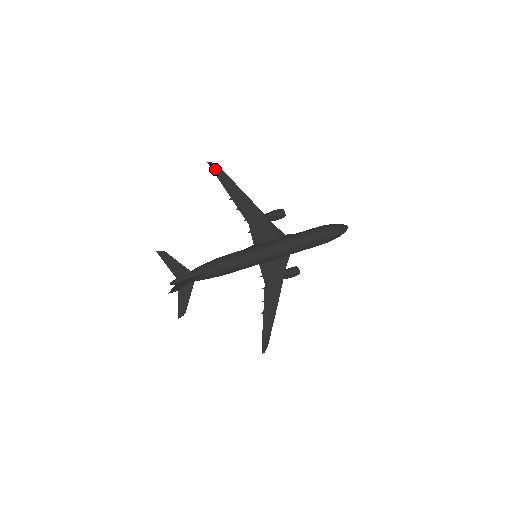
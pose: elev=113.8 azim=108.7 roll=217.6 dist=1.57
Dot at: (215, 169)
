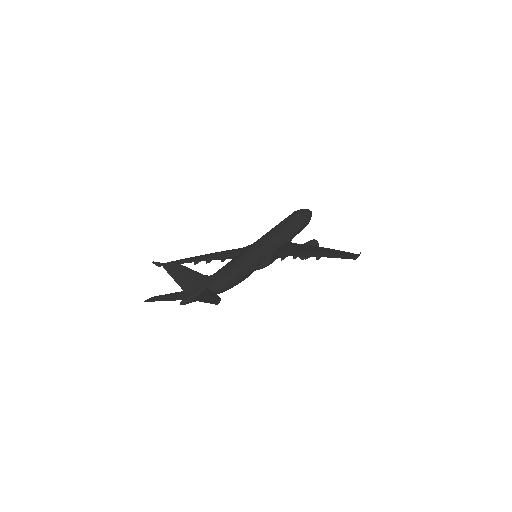
Dot at: (164, 265)
